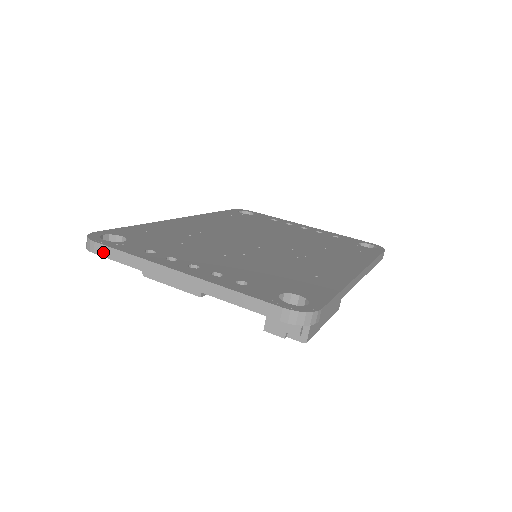
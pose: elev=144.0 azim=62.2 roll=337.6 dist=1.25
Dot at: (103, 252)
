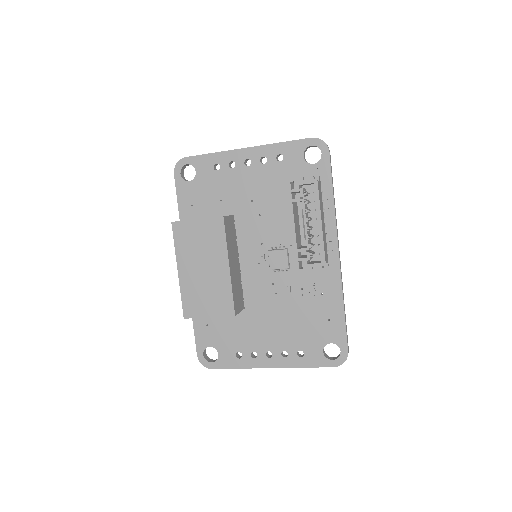
Dot at: (194, 156)
